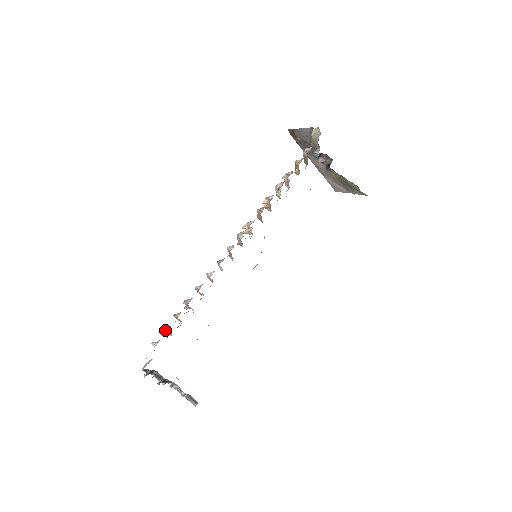
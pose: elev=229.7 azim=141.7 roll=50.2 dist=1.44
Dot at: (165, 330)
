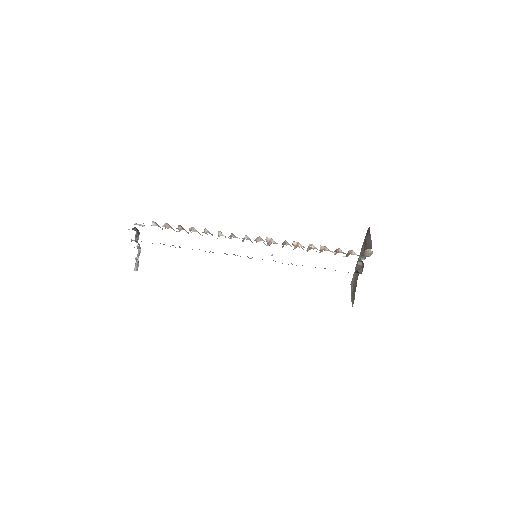
Dot at: (166, 225)
